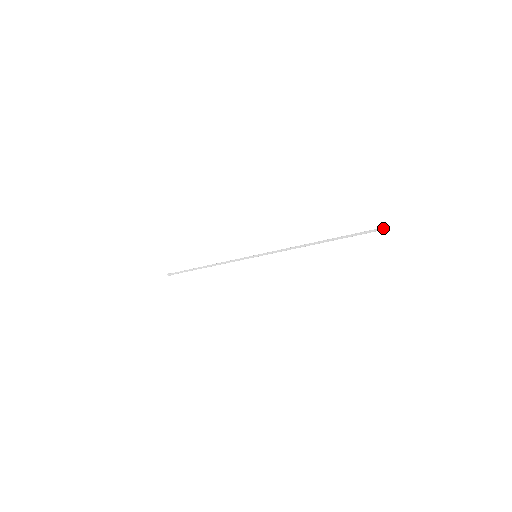
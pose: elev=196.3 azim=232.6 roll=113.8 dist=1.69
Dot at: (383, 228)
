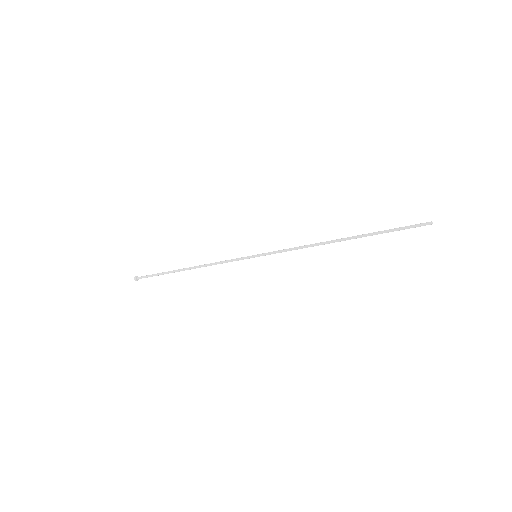
Dot at: (431, 221)
